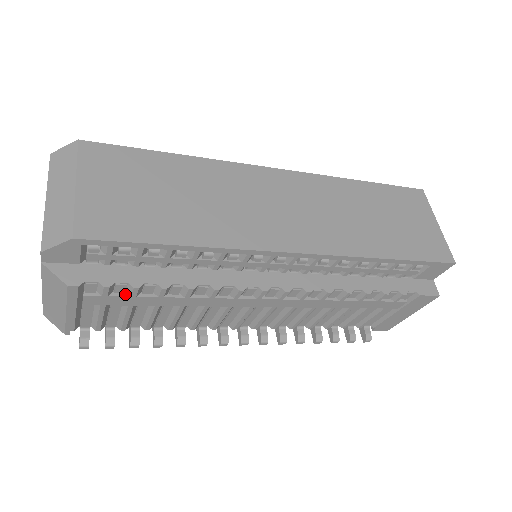
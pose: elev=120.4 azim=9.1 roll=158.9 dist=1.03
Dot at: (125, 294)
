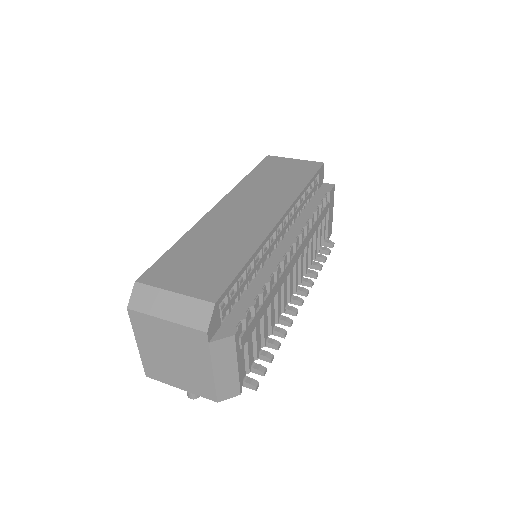
Dot at: (251, 318)
